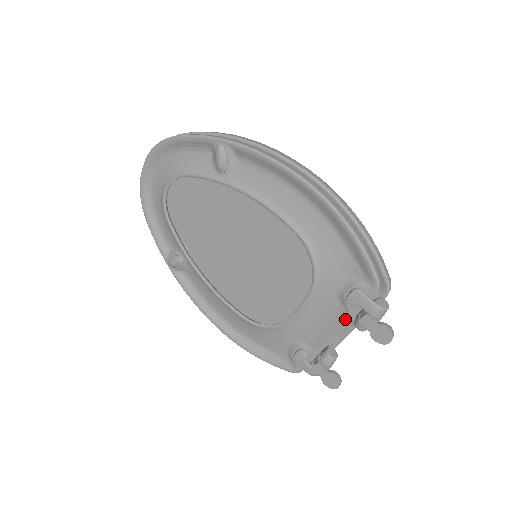
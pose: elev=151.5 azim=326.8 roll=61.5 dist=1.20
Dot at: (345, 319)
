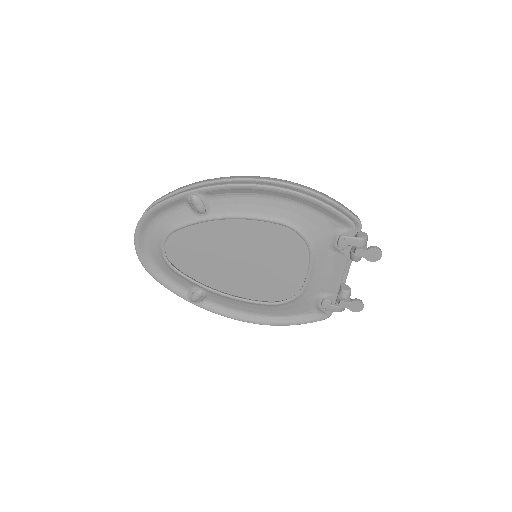
Dot at: (344, 260)
